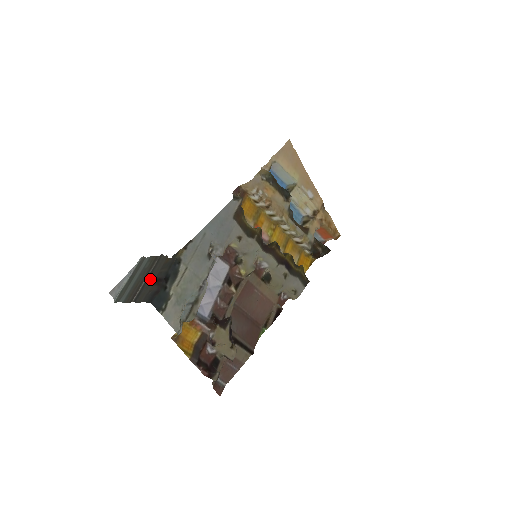
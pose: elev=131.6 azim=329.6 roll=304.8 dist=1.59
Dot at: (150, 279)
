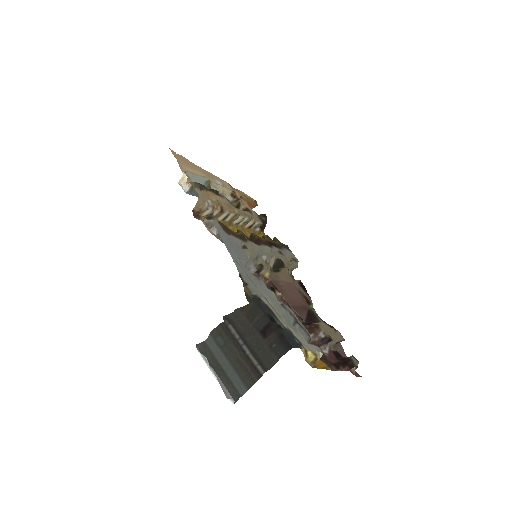
Dot at: (251, 341)
